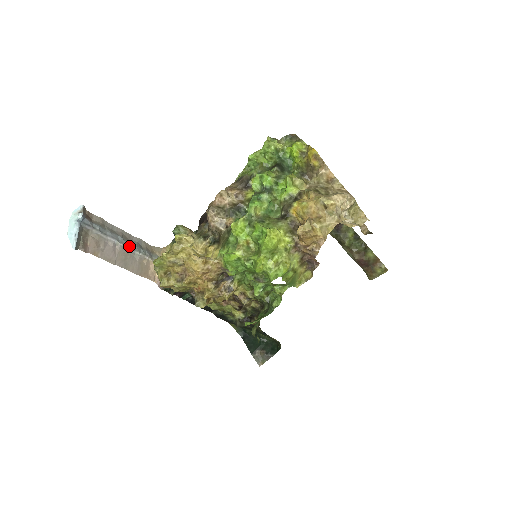
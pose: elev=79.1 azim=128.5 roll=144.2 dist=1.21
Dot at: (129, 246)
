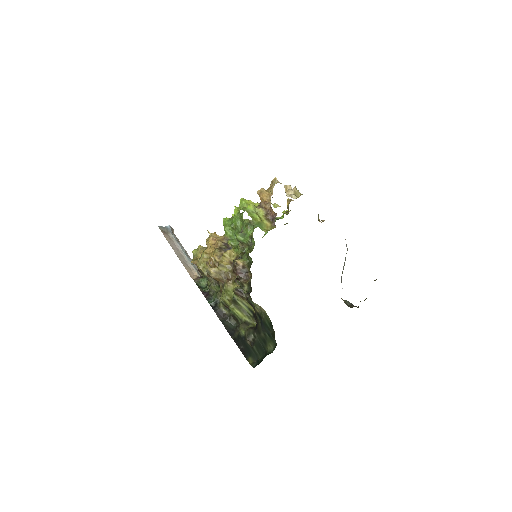
Dot at: (186, 256)
